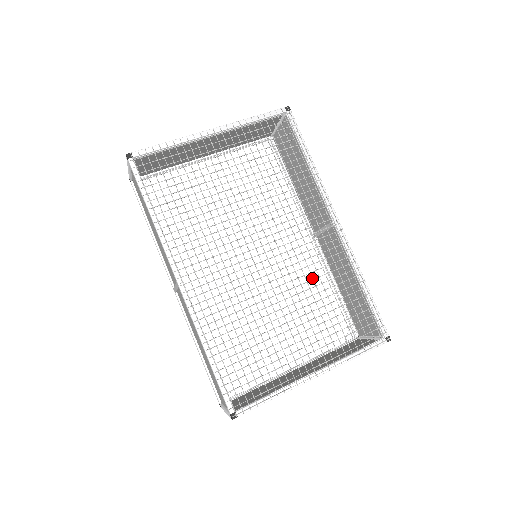
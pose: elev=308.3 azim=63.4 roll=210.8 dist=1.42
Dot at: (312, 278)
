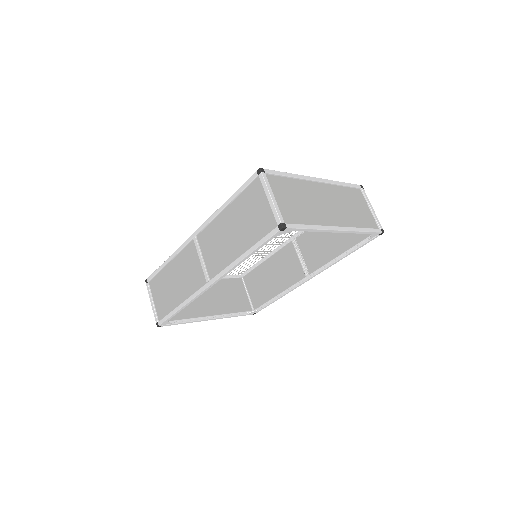
Dot at: occluded
